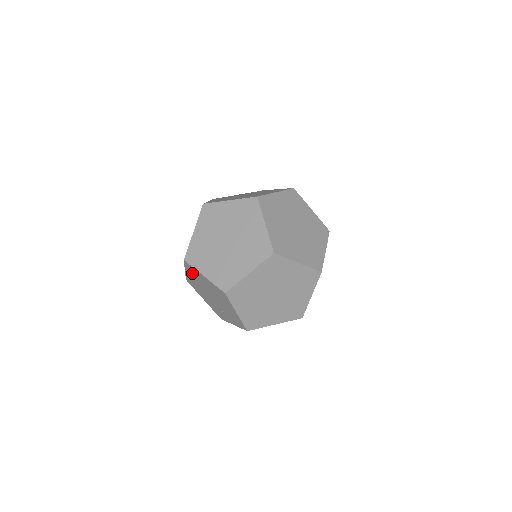
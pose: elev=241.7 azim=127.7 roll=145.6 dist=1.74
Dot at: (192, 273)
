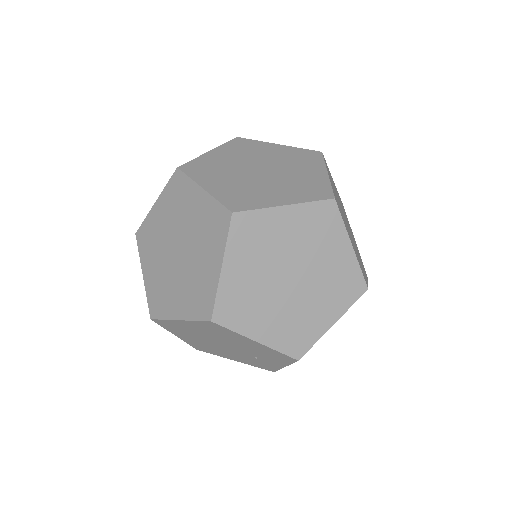
Dot at: (177, 331)
